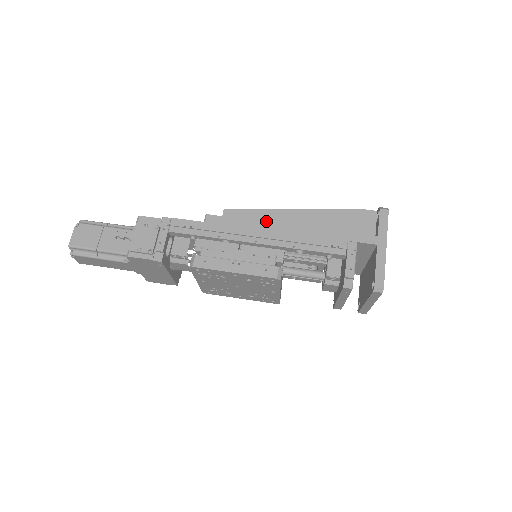
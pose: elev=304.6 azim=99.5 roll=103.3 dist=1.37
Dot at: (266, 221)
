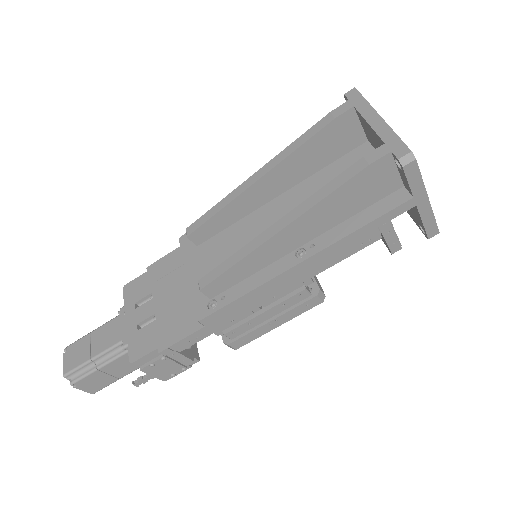
Dot at: (258, 264)
